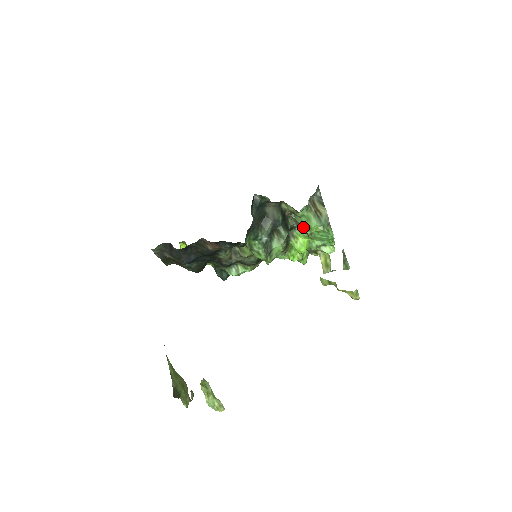
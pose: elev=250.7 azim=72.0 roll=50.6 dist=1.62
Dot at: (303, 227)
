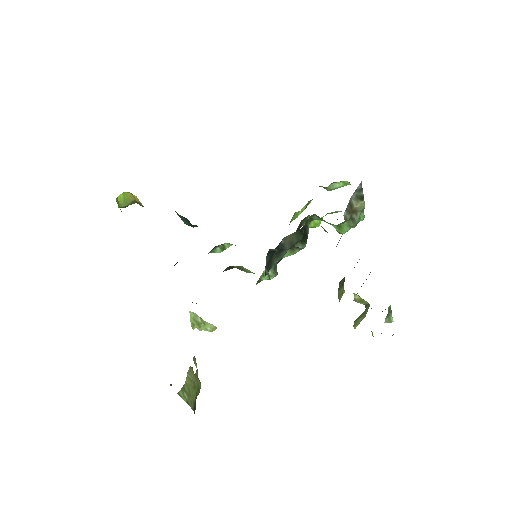
Dot at: occluded
